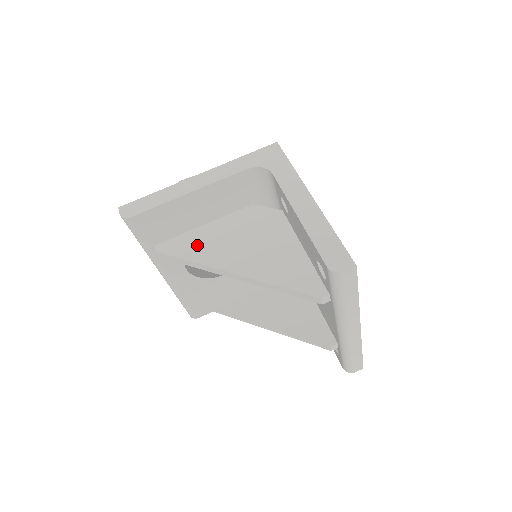
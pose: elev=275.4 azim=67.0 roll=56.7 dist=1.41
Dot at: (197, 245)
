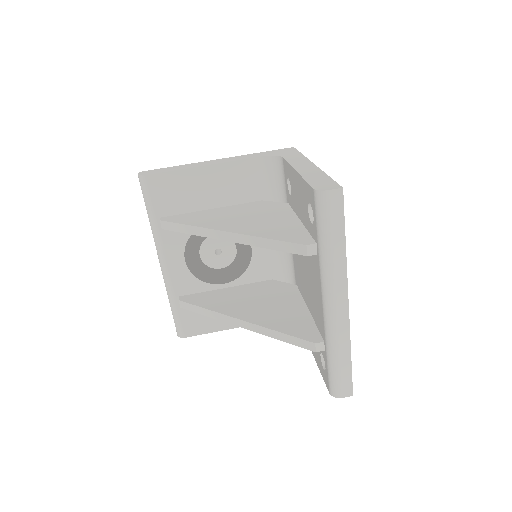
Dot at: (200, 218)
